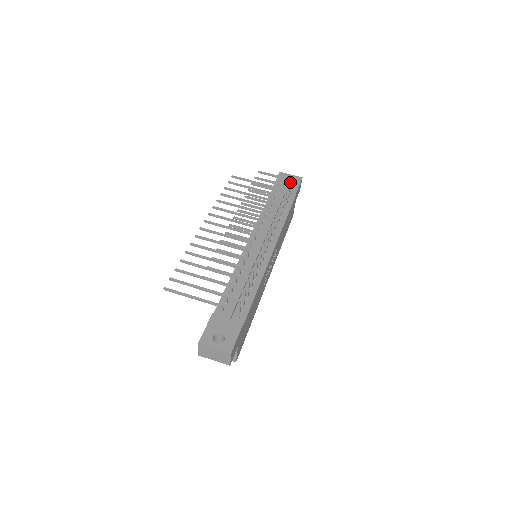
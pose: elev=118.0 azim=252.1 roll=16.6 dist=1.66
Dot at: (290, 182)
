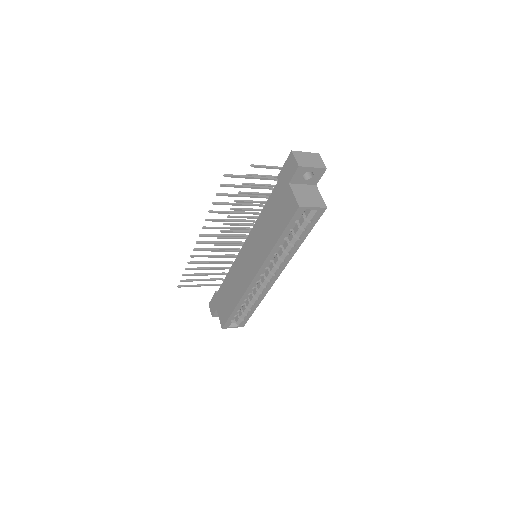
Dot at: occluded
